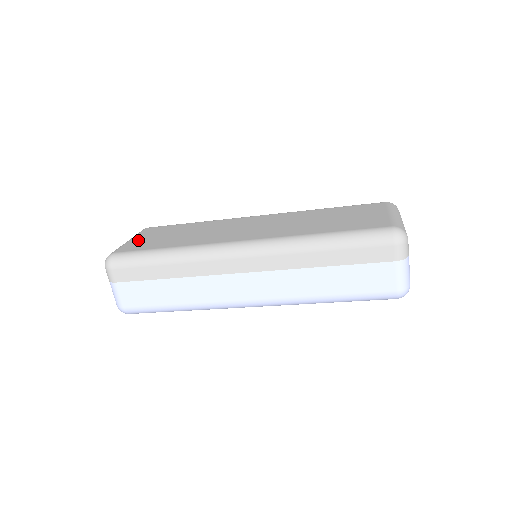
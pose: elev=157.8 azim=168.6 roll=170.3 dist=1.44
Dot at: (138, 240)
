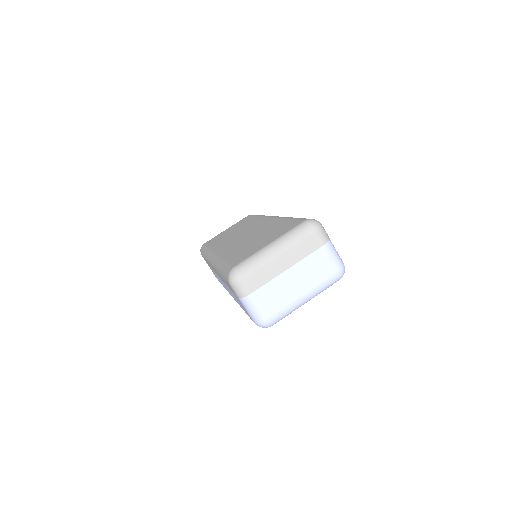
Dot at: (223, 232)
